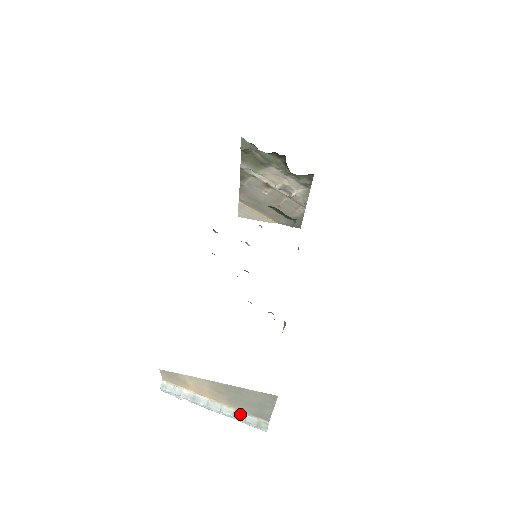
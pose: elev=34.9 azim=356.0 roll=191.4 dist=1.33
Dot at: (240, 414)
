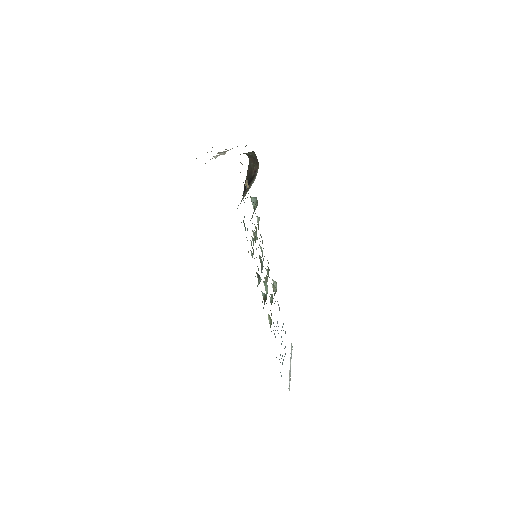
Dot at: (291, 353)
